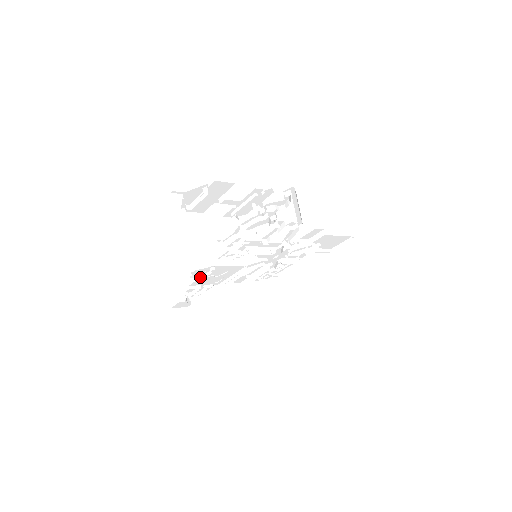
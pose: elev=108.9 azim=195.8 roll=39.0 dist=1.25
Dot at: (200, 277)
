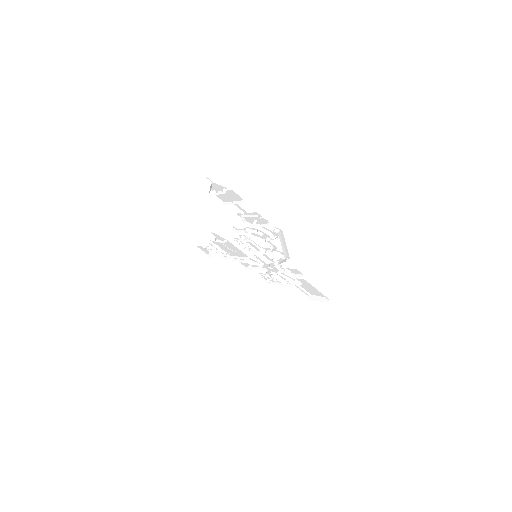
Dot at: (217, 240)
